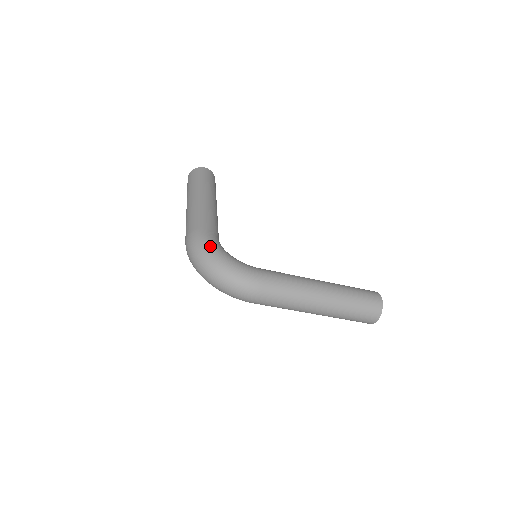
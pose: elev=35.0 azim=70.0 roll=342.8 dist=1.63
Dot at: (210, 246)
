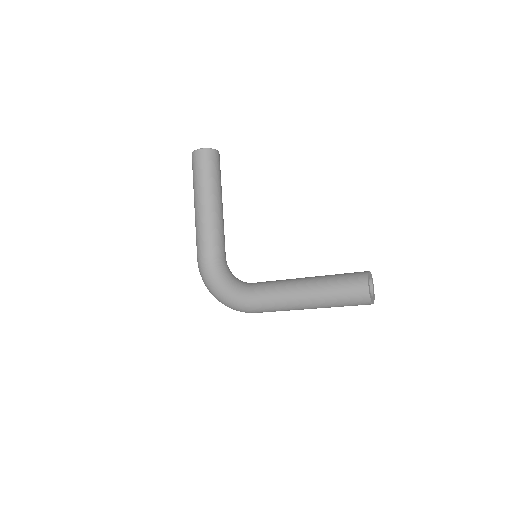
Dot at: (208, 279)
